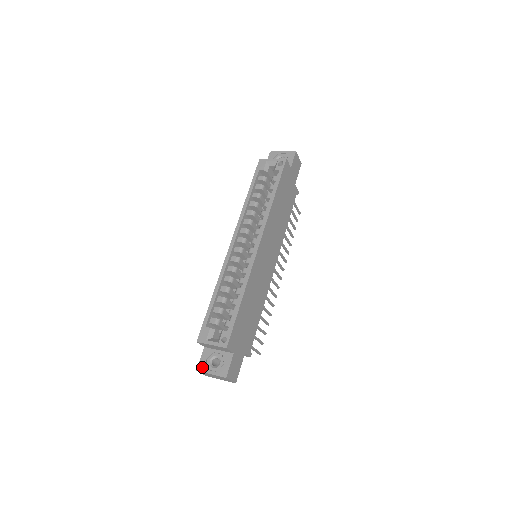
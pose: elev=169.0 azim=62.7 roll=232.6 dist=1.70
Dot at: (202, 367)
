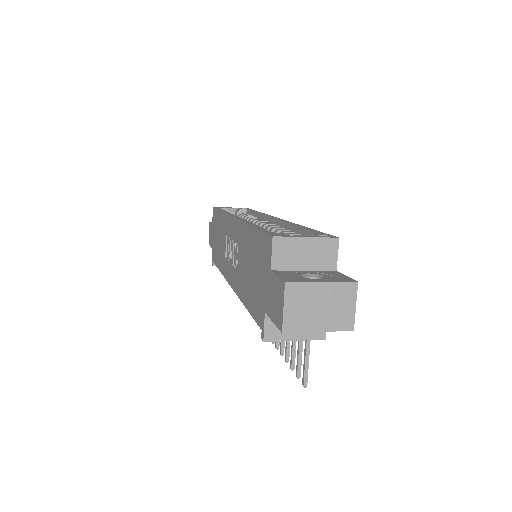
Dot at: (293, 279)
